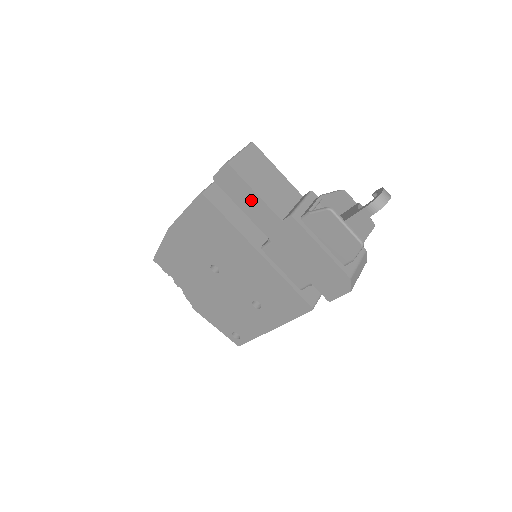
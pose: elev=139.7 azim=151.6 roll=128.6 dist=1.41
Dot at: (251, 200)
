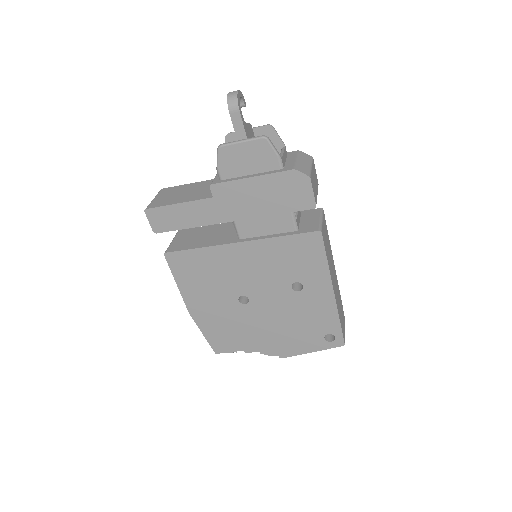
Dot at: (184, 212)
